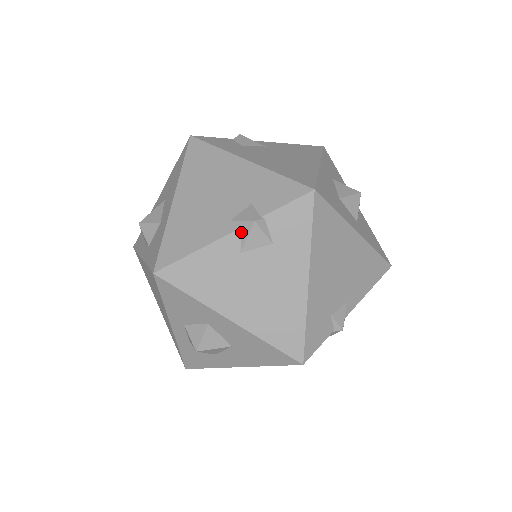
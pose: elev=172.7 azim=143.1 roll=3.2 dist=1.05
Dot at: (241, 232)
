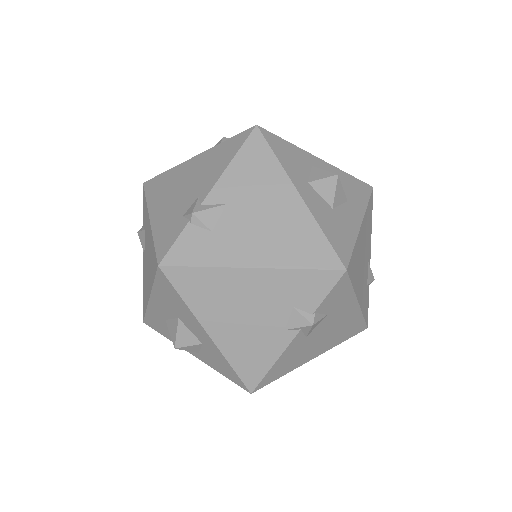
Dot at: (301, 332)
